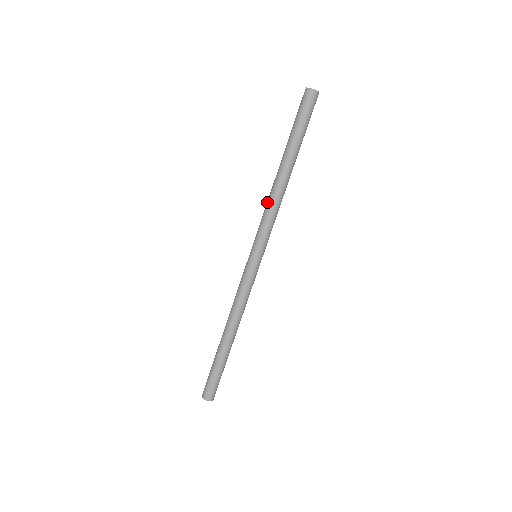
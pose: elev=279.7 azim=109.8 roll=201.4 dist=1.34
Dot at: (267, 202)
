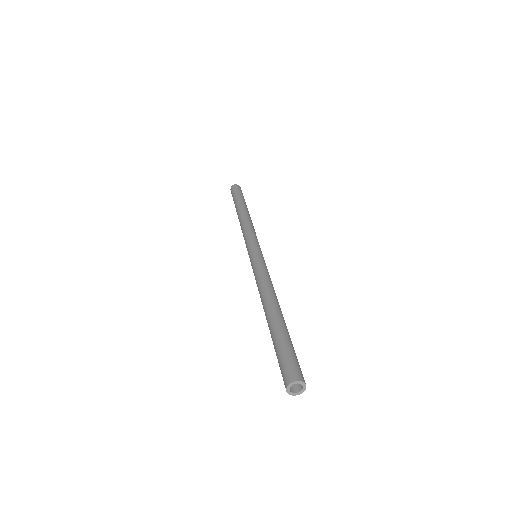
Dot at: (260, 285)
